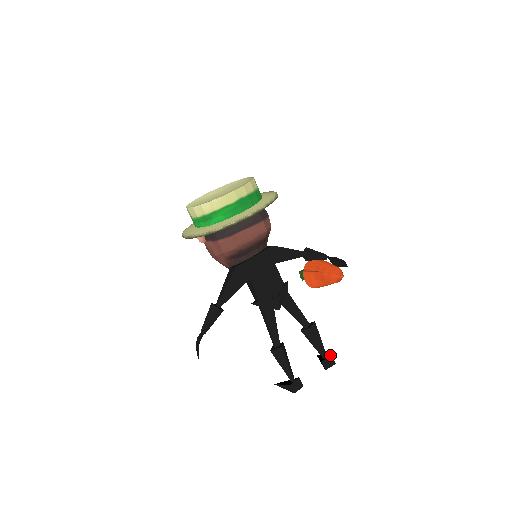
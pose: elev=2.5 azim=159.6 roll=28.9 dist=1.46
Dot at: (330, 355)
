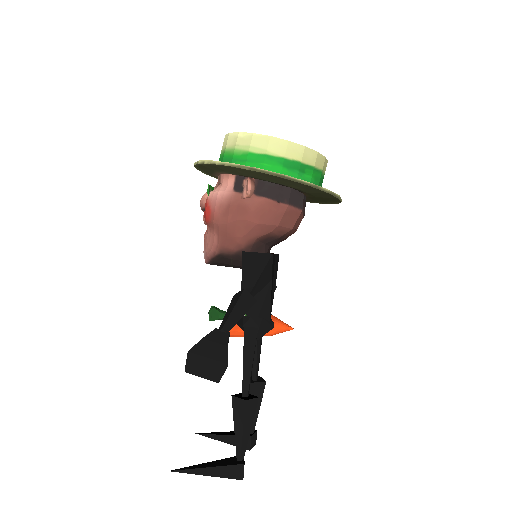
Dot at: occluded
